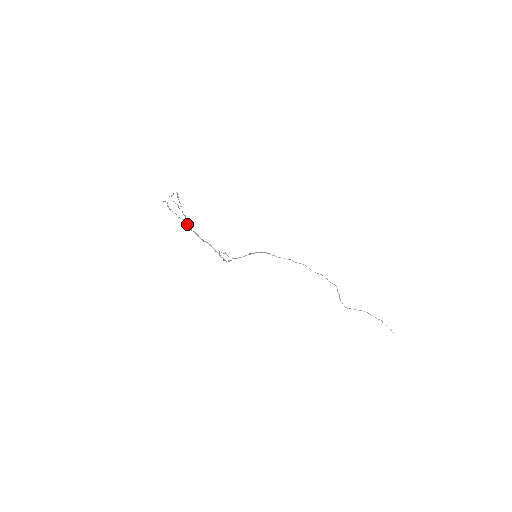
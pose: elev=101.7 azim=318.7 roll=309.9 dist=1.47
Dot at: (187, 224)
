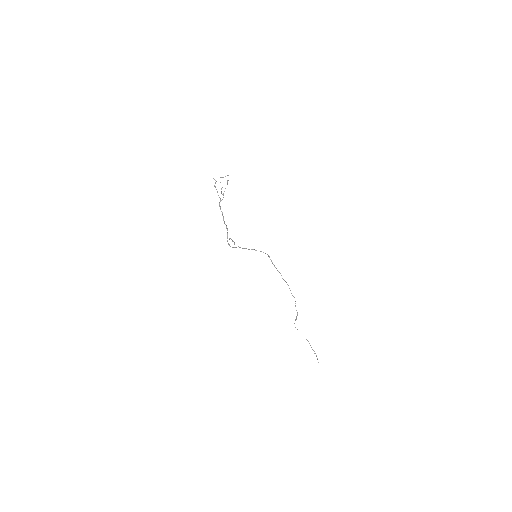
Dot at: occluded
